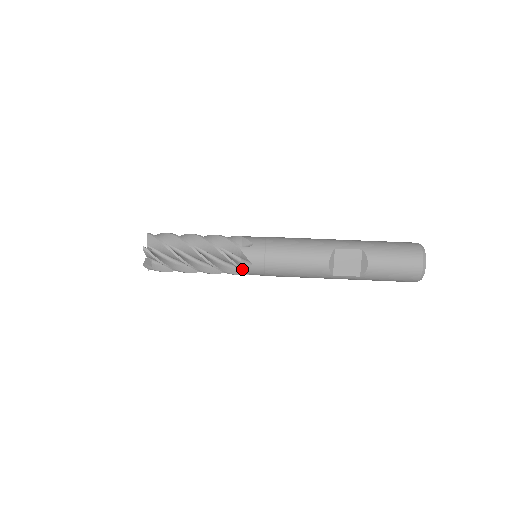
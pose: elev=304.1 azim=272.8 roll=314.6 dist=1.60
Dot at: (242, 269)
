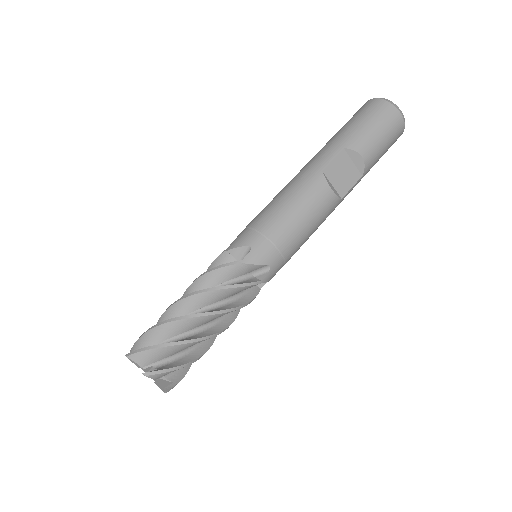
Dot at: (264, 281)
